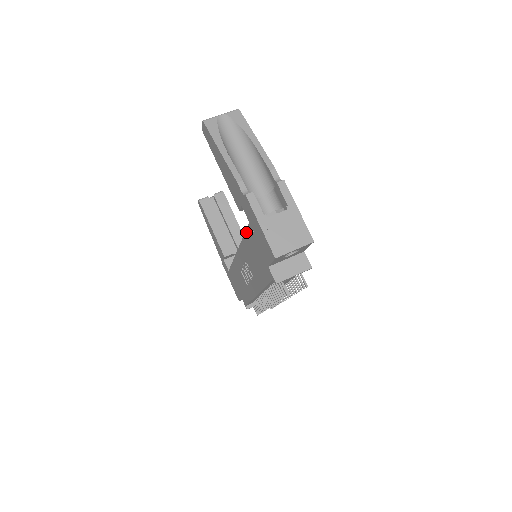
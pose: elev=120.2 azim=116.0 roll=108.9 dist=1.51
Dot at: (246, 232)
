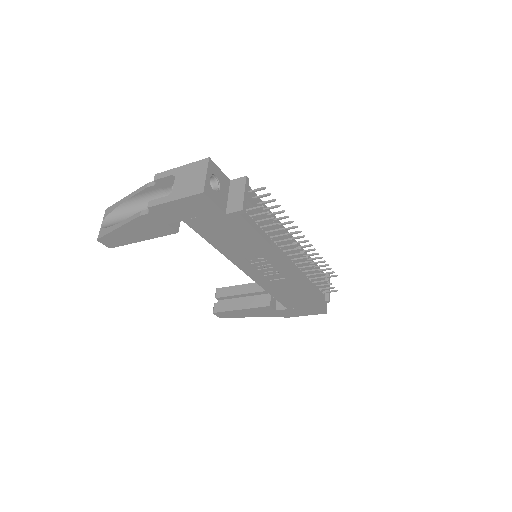
Dot at: (200, 235)
